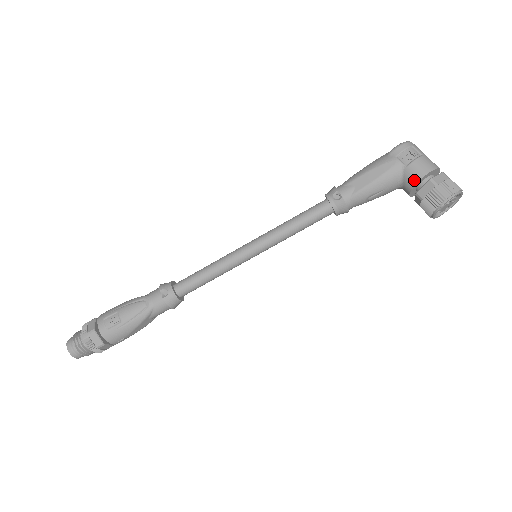
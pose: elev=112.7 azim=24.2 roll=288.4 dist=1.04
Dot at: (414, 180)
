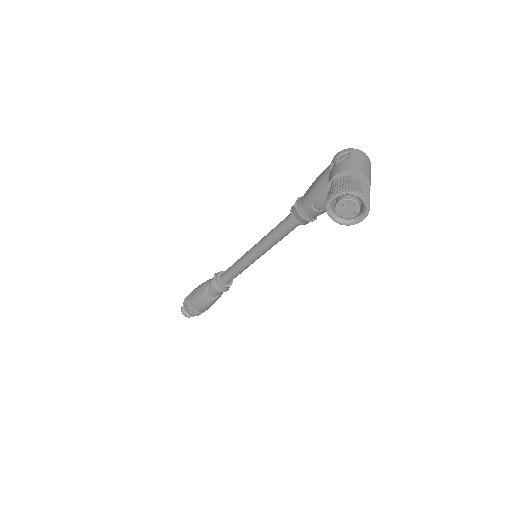
Dot at: occluded
